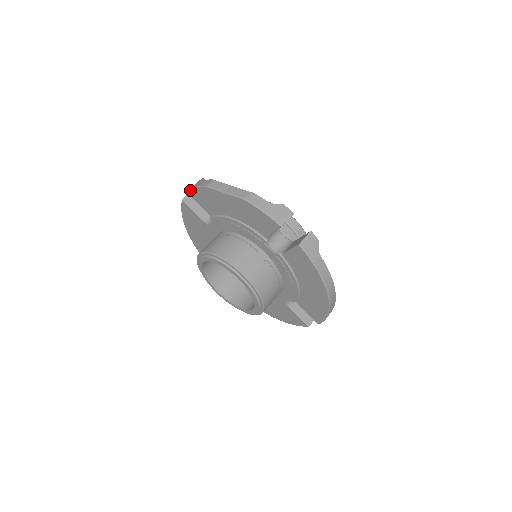
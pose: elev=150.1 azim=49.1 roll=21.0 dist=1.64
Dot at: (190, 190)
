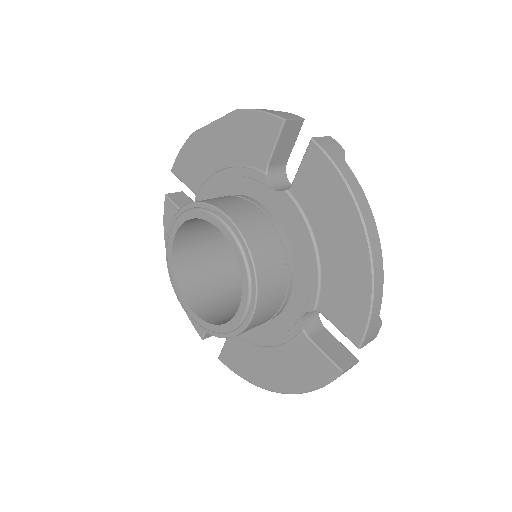
Dot at: (174, 162)
